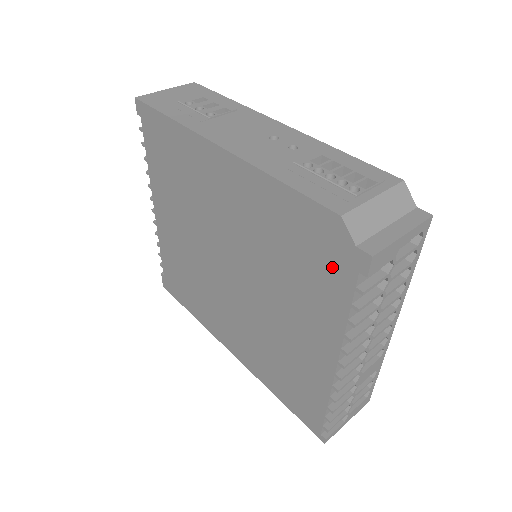
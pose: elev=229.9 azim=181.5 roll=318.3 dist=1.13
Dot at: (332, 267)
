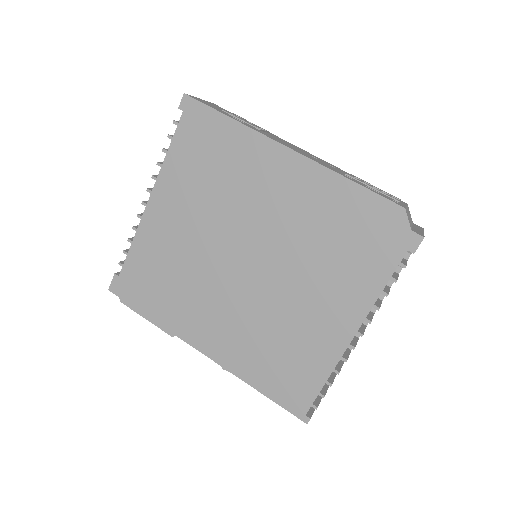
Dot at: (382, 248)
